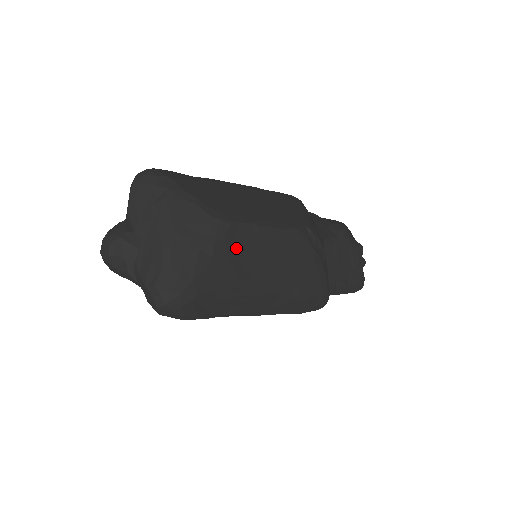
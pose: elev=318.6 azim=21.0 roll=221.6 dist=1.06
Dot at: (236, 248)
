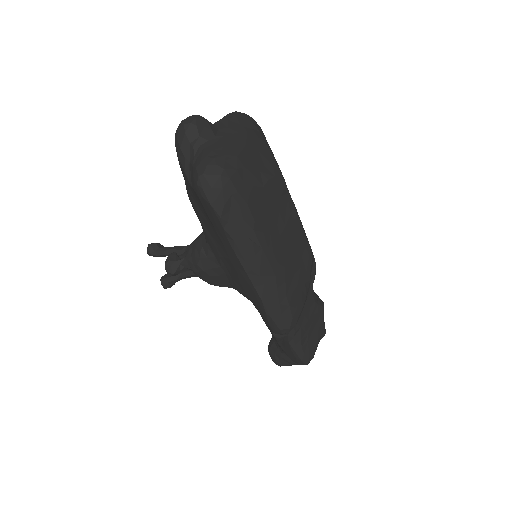
Dot at: (277, 203)
